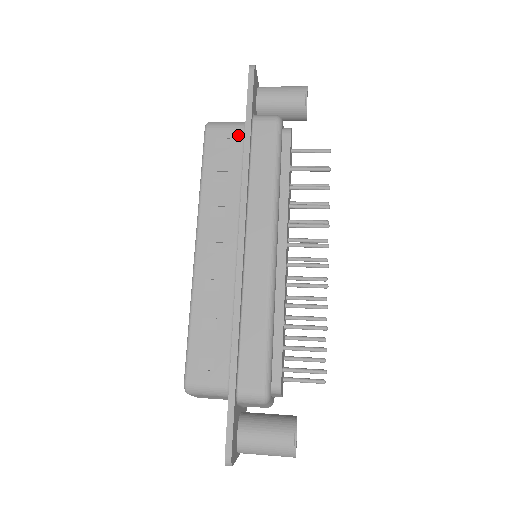
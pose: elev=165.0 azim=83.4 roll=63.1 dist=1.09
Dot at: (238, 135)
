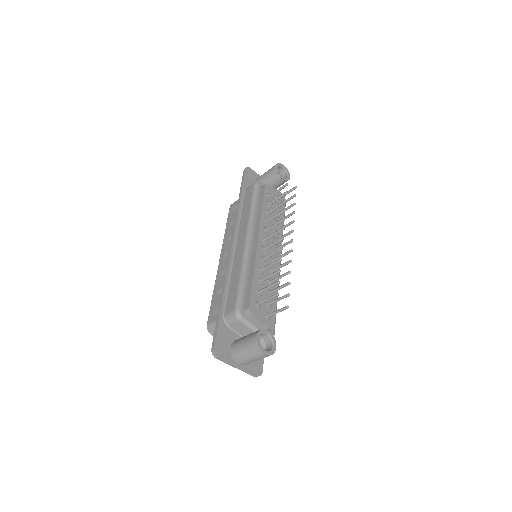
Dot at: occluded
